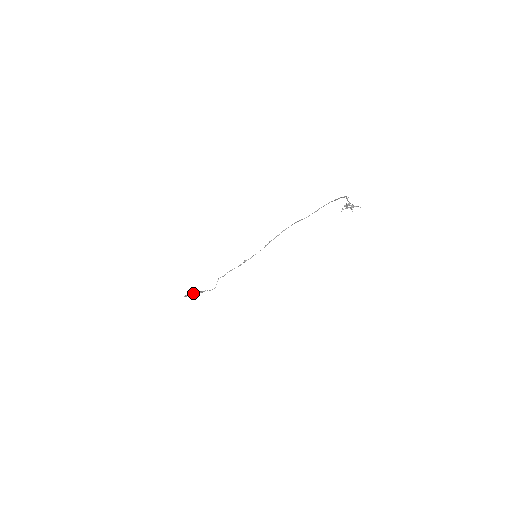
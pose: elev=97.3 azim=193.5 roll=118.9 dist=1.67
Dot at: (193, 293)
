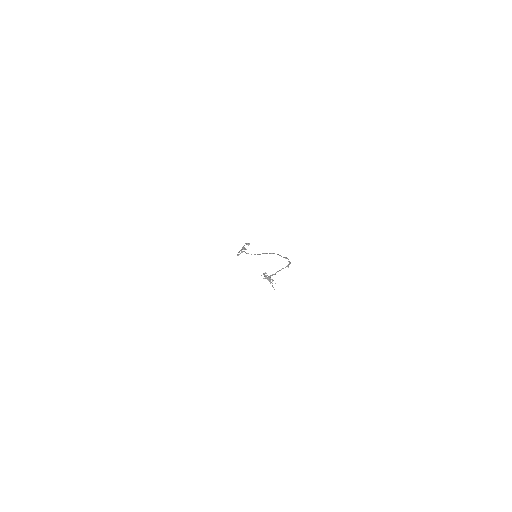
Dot at: occluded
